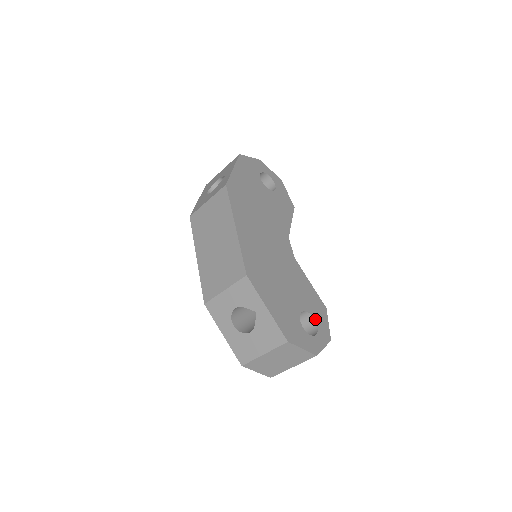
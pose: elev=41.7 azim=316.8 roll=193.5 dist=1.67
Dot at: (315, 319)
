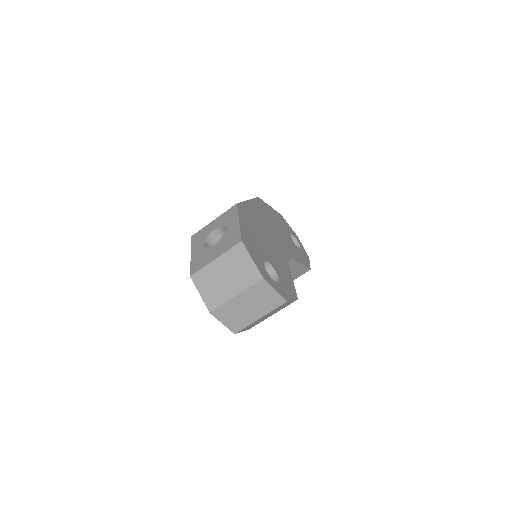
Dot at: (280, 281)
